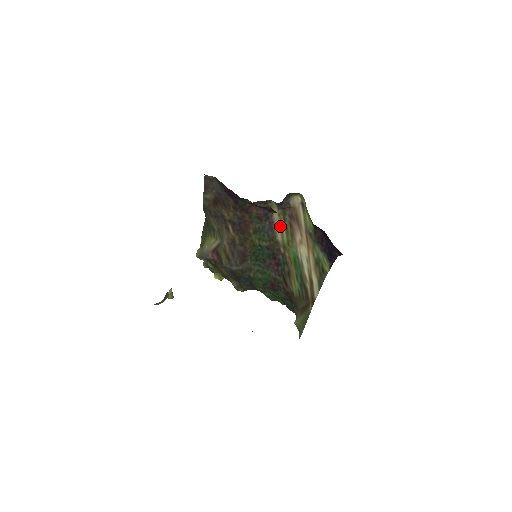
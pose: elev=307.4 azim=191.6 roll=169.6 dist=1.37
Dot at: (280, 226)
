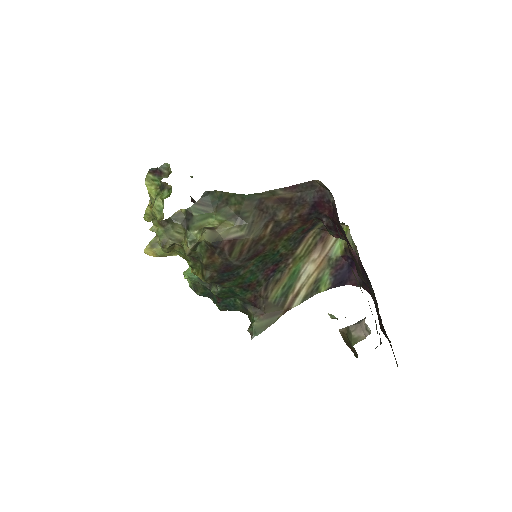
Dot at: (306, 241)
